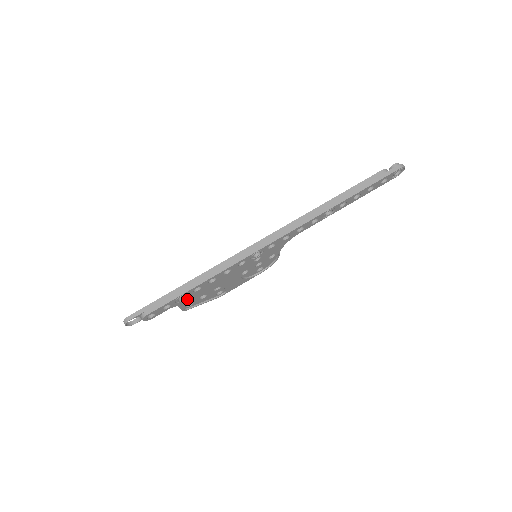
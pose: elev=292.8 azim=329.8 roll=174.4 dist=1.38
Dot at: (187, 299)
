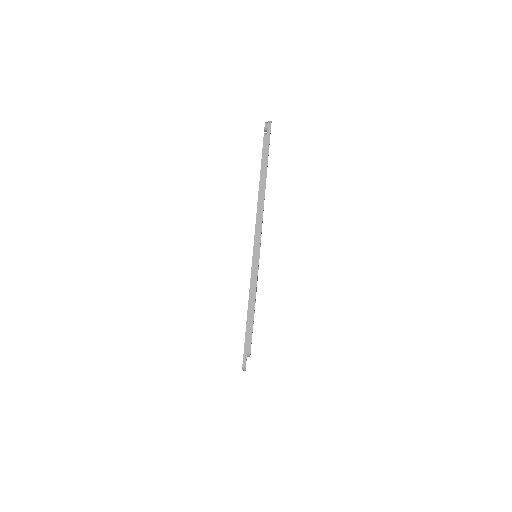
Dot at: occluded
